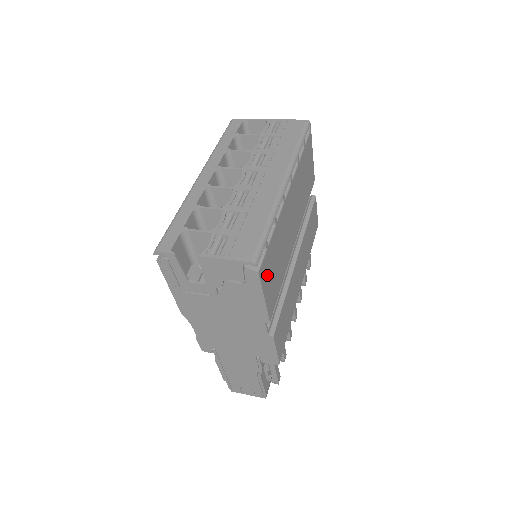
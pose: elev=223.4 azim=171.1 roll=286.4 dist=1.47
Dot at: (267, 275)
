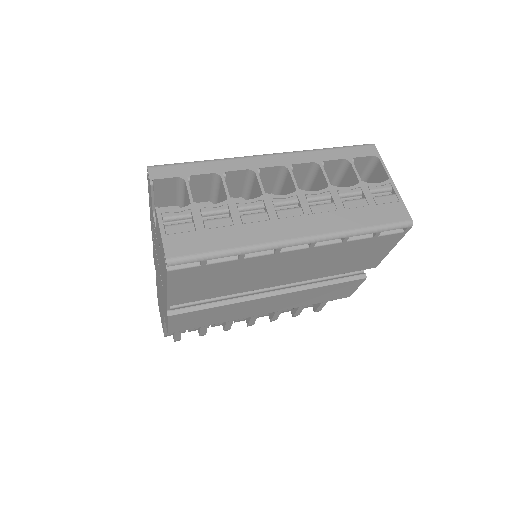
Dot at: (187, 280)
